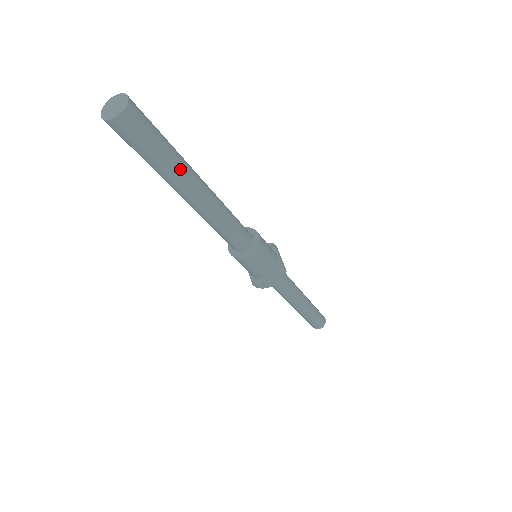
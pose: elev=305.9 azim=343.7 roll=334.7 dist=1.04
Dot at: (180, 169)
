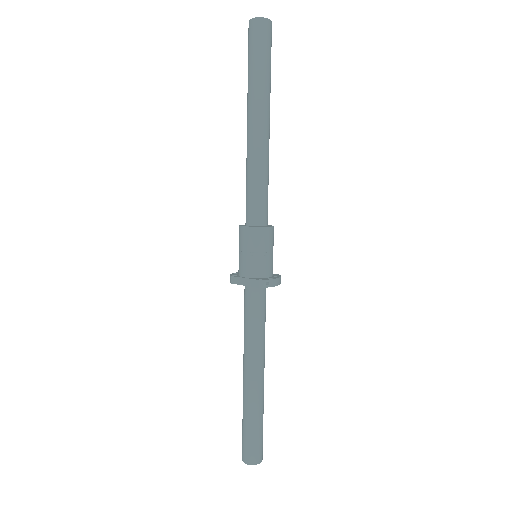
Dot at: occluded
